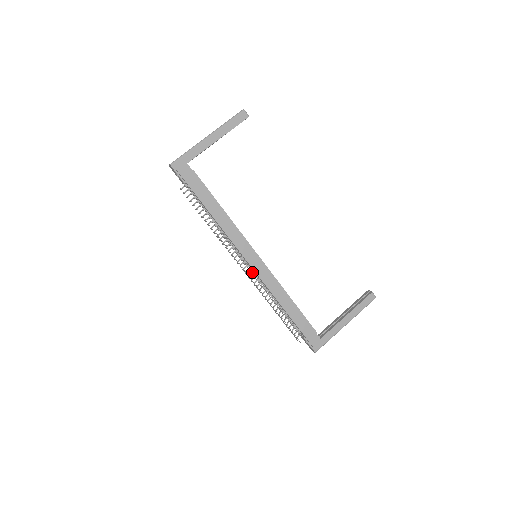
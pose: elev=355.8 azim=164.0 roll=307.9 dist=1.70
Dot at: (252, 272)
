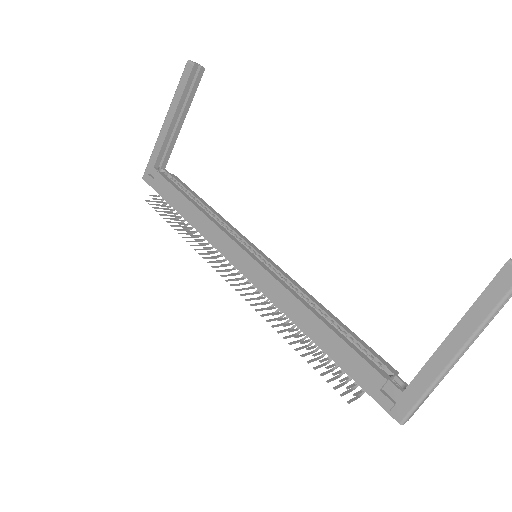
Dot at: occluded
